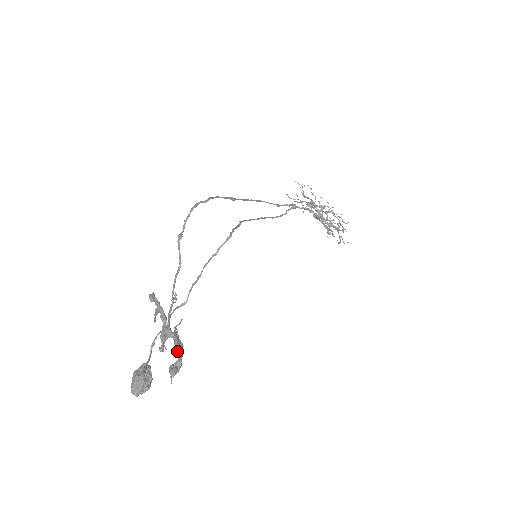
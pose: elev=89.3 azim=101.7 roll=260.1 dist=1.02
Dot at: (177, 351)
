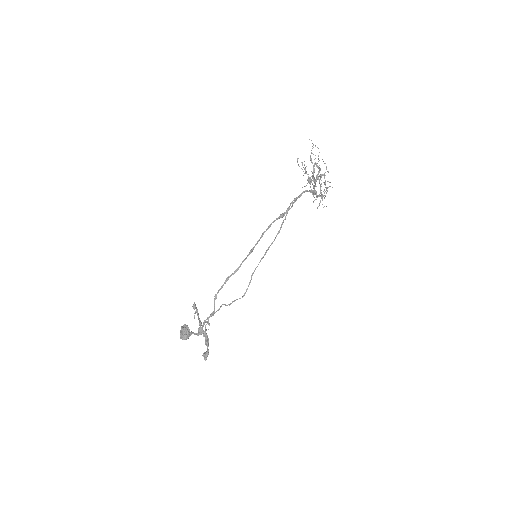
Dot at: (206, 344)
